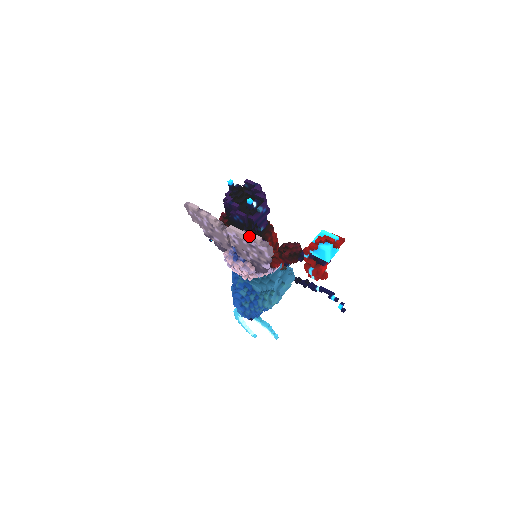
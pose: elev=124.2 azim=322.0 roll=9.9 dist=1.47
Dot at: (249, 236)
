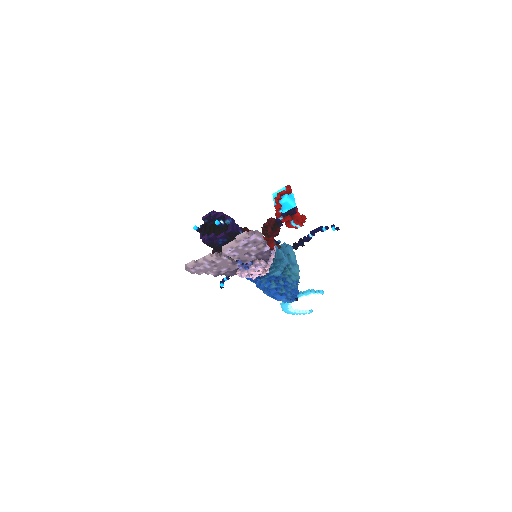
Dot at: (238, 239)
